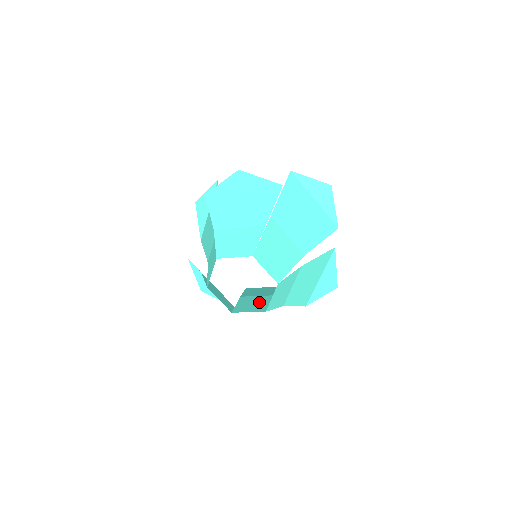
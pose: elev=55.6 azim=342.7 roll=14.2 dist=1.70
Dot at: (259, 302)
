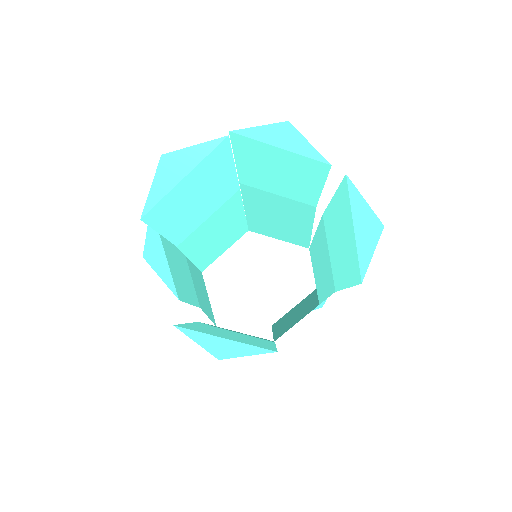
Dot at: (300, 309)
